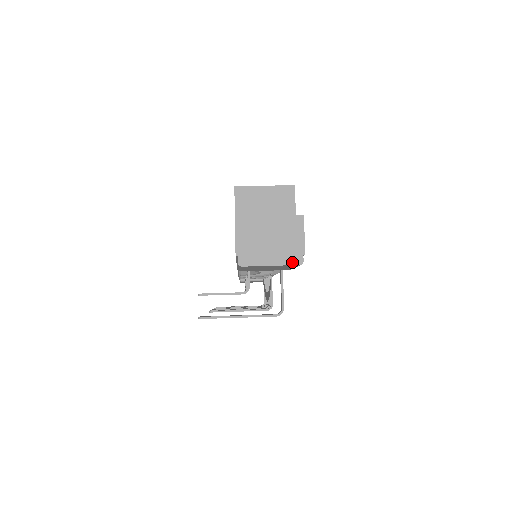
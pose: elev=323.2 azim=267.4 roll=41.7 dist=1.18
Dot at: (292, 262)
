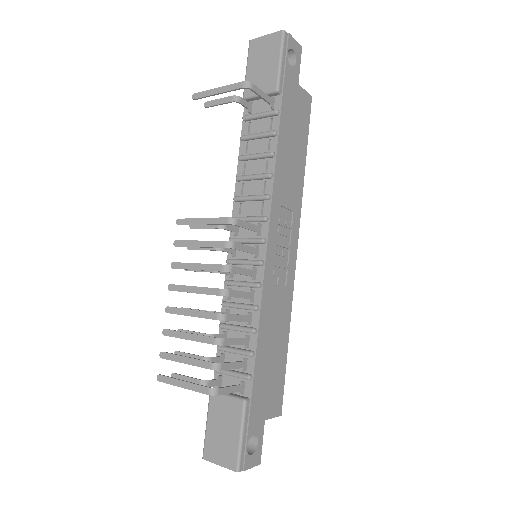
Dot at: (279, 33)
